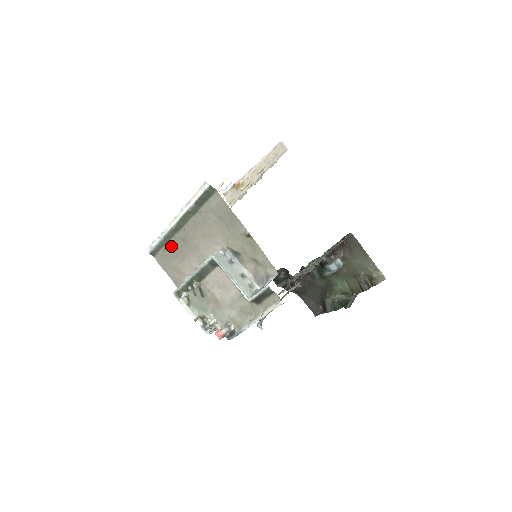
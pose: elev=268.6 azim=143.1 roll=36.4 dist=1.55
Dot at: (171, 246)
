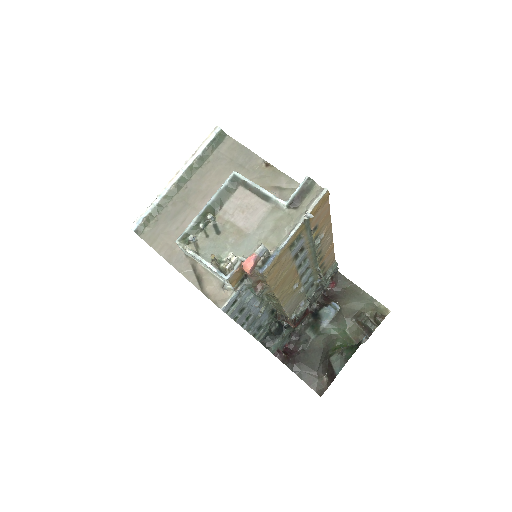
Dot at: (166, 212)
